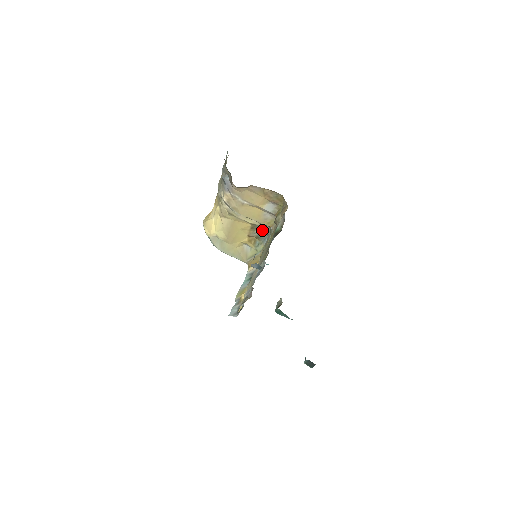
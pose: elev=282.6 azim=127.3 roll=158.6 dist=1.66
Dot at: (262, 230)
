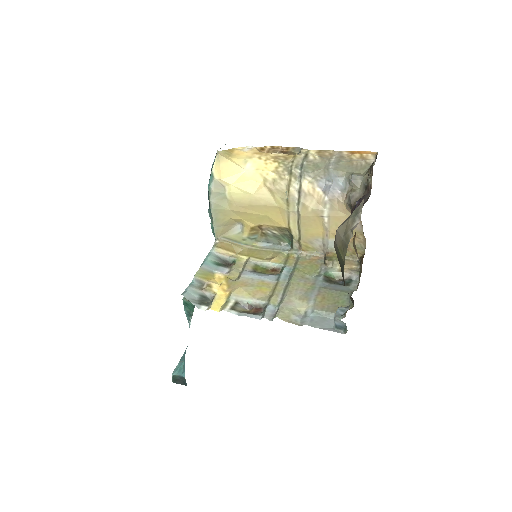
Dot at: (281, 237)
